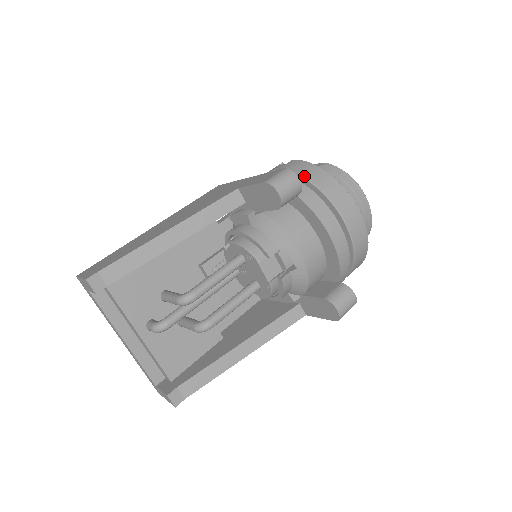
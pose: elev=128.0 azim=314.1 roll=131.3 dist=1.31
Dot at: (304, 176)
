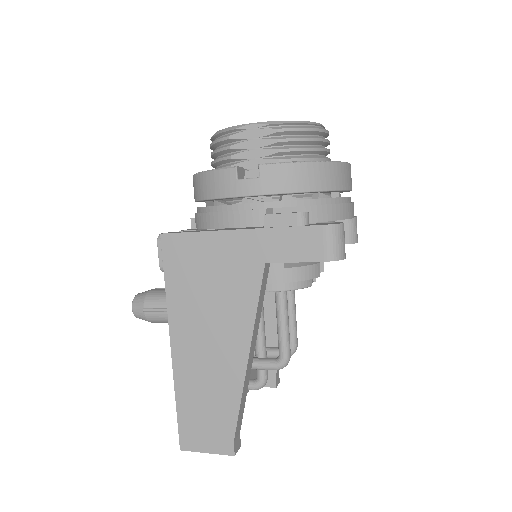
Dot at: (307, 190)
